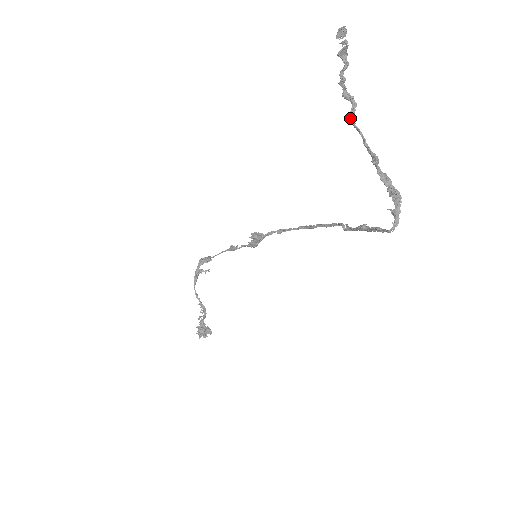
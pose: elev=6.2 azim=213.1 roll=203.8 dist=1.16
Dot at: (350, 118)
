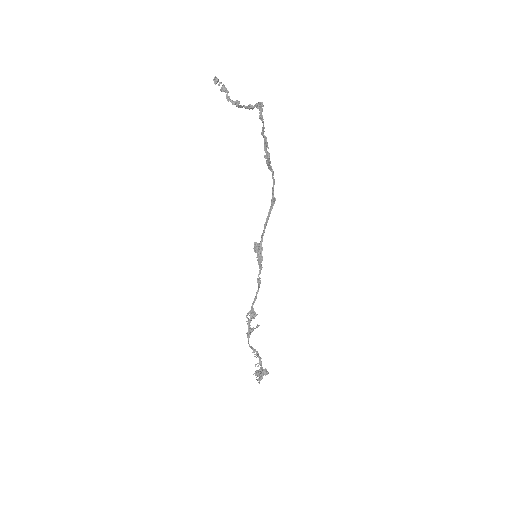
Dot at: occluded
